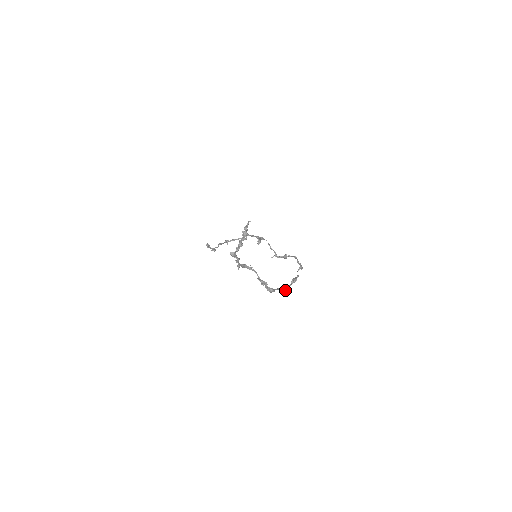
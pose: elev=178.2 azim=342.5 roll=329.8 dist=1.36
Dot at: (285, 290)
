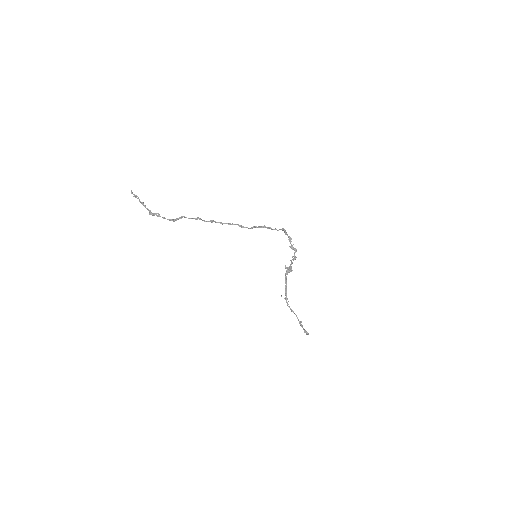
Dot at: (247, 227)
